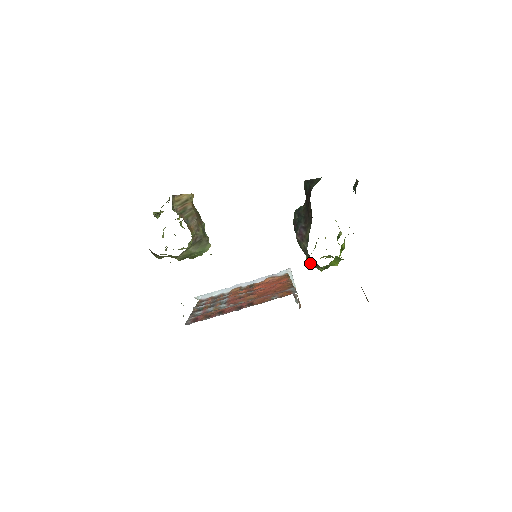
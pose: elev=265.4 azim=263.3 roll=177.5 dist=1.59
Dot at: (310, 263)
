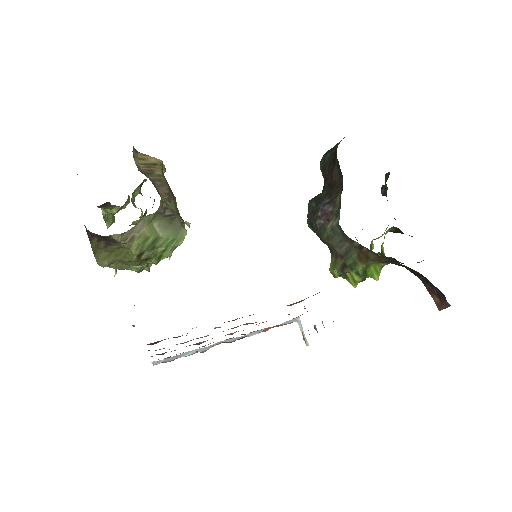
Dot at: (337, 275)
